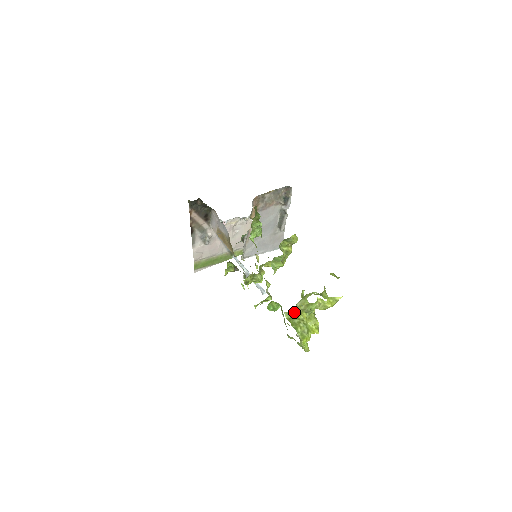
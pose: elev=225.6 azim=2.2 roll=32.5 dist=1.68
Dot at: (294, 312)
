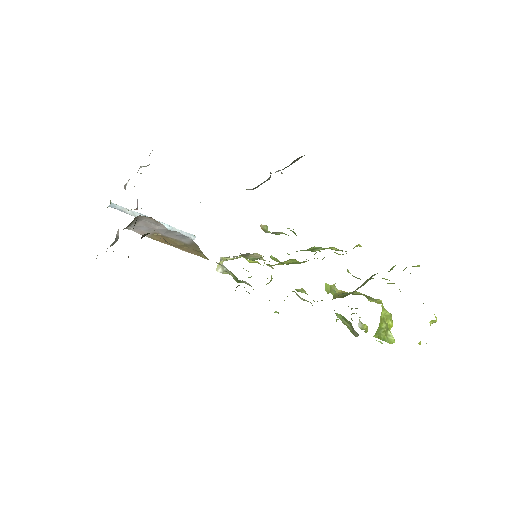
Dot at: (379, 327)
